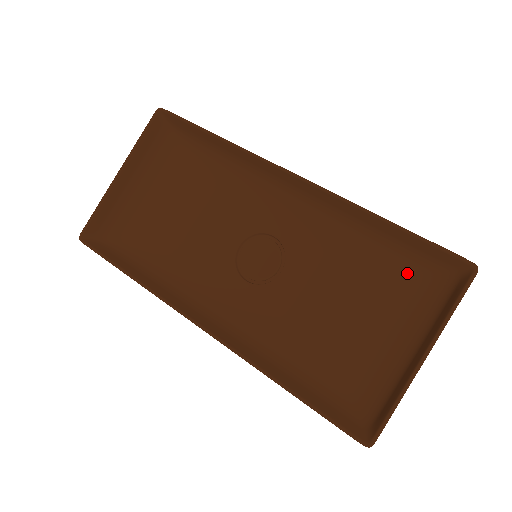
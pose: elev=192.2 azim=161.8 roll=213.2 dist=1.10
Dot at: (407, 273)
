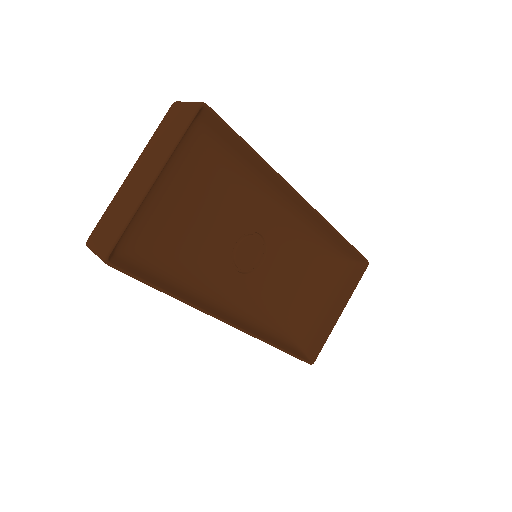
Dot at: (330, 260)
